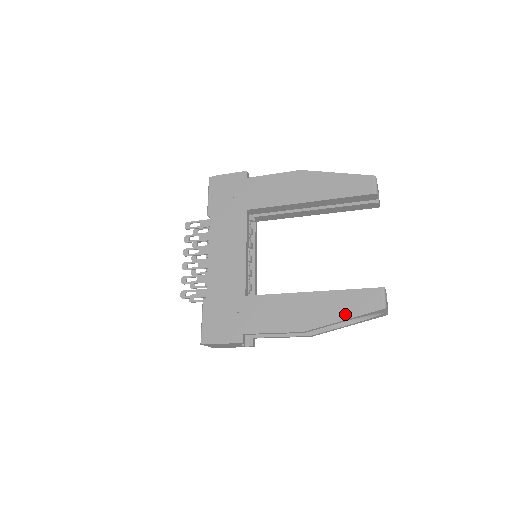
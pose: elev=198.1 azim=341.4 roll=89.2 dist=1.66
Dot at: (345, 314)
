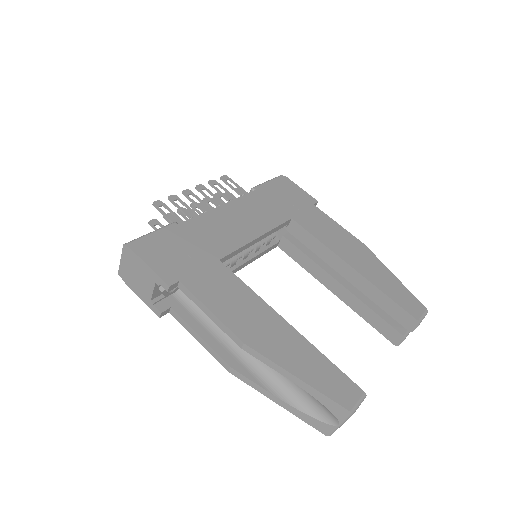
Dot at: (305, 374)
